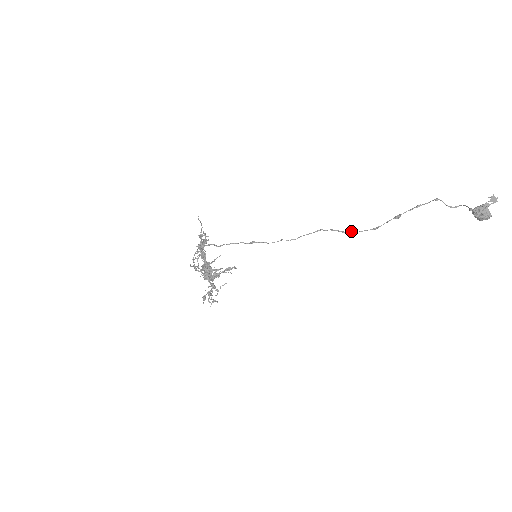
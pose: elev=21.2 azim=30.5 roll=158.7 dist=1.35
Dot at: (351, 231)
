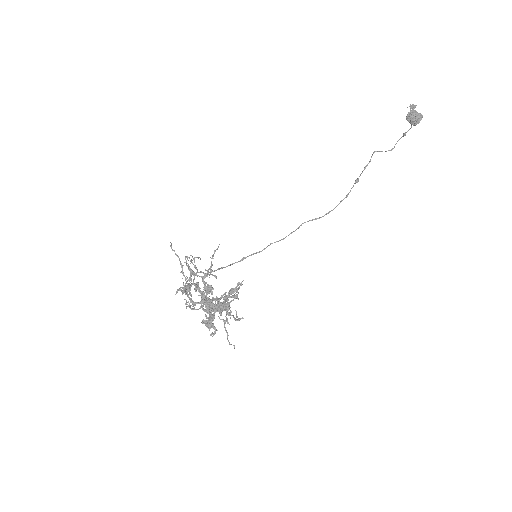
Dot at: (329, 211)
